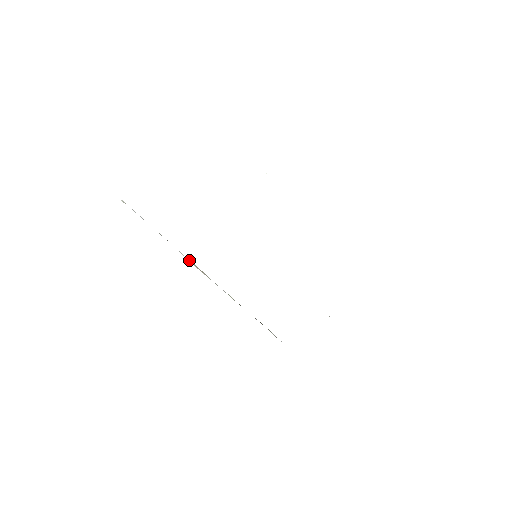
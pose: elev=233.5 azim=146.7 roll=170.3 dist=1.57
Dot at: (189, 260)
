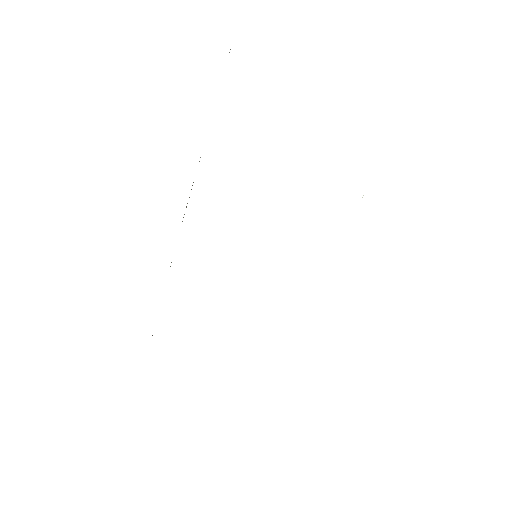
Dot at: occluded
